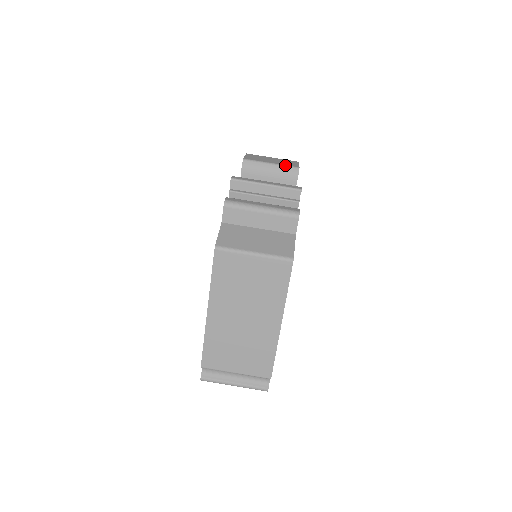
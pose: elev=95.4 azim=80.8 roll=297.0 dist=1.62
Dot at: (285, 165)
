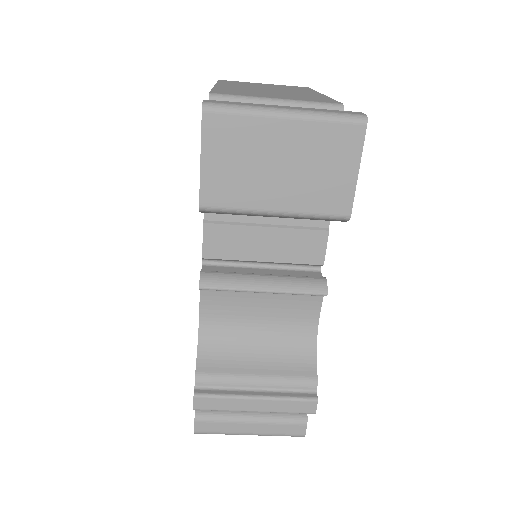
Dot at: (312, 216)
